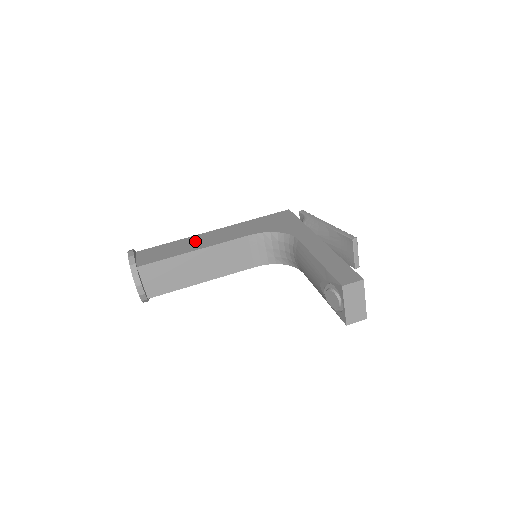
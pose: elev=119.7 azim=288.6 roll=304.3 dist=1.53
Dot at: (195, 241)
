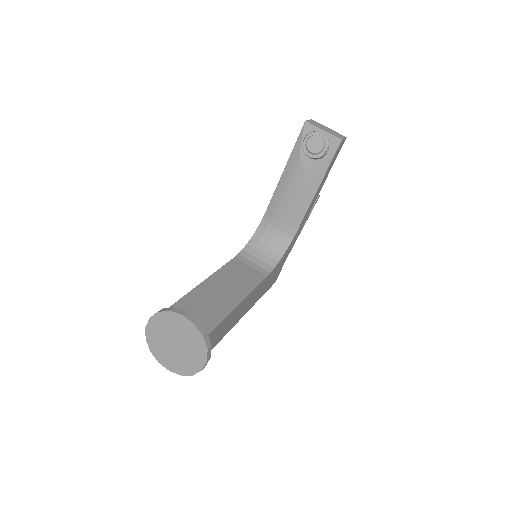
Dot at: occluded
